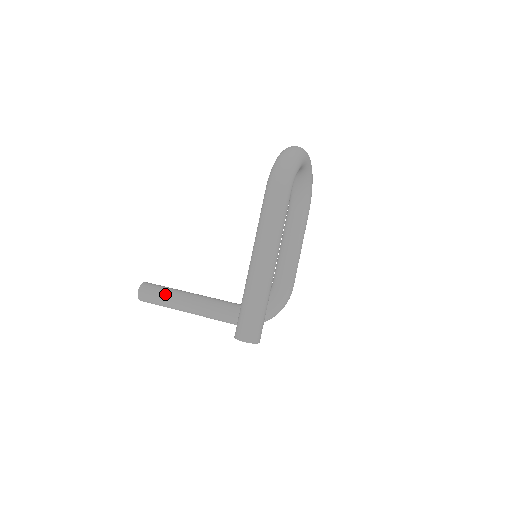
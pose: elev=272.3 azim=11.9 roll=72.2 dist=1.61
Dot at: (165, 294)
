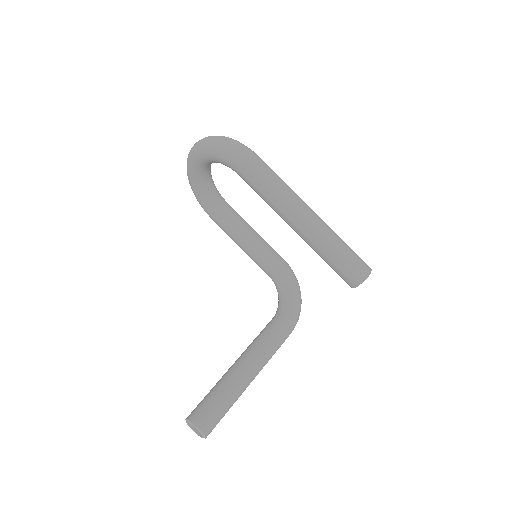
Dot at: (223, 392)
